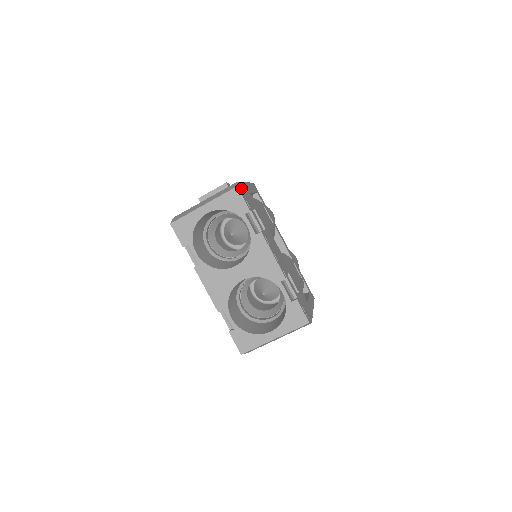
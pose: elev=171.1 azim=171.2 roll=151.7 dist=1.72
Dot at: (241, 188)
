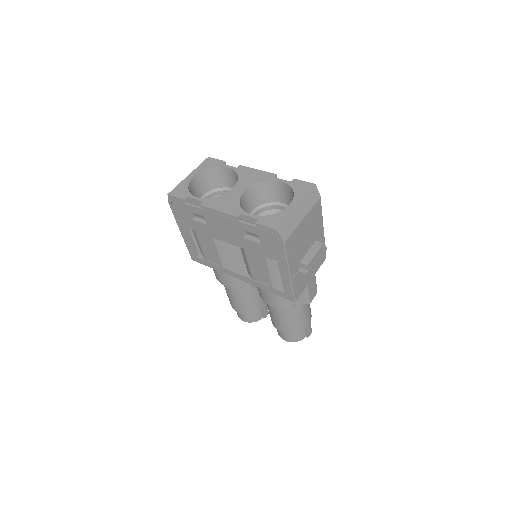
Dot at: occluded
